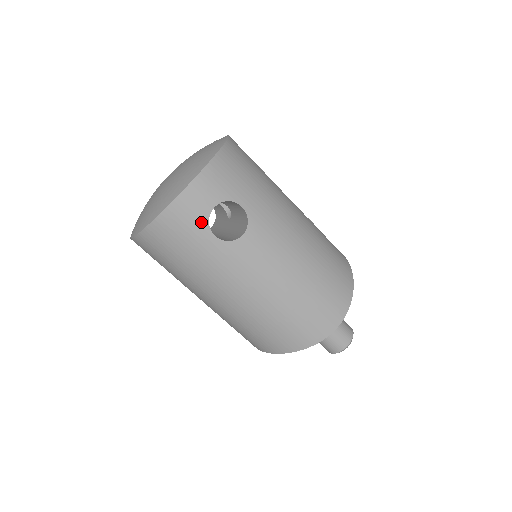
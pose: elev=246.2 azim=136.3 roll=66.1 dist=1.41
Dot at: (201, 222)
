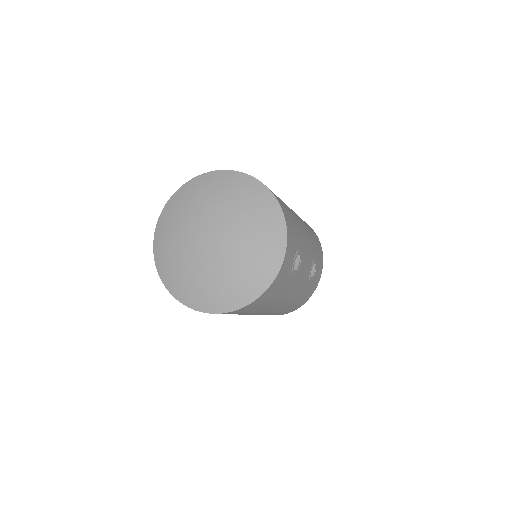
Dot at: occluded
